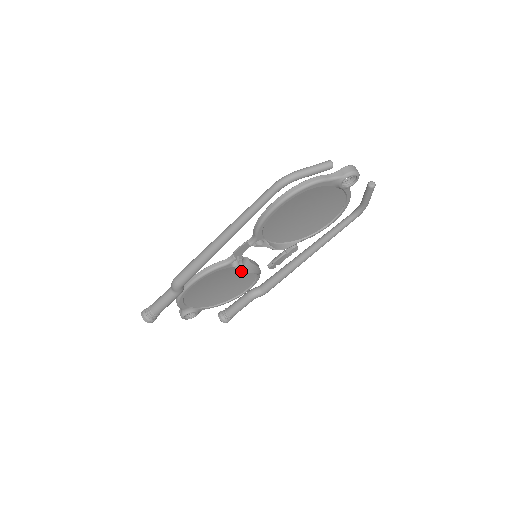
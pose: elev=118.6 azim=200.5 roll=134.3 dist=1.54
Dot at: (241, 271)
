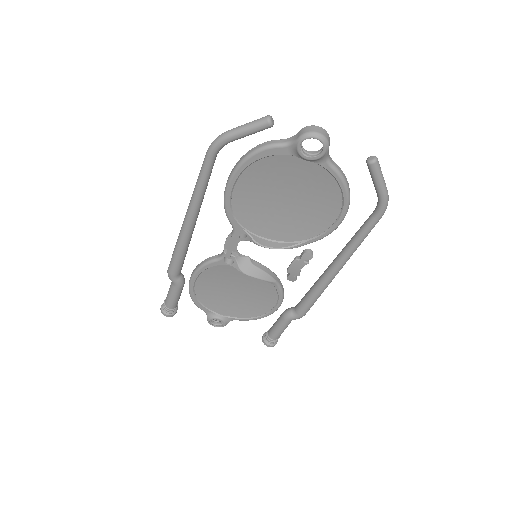
Dot at: occluded
